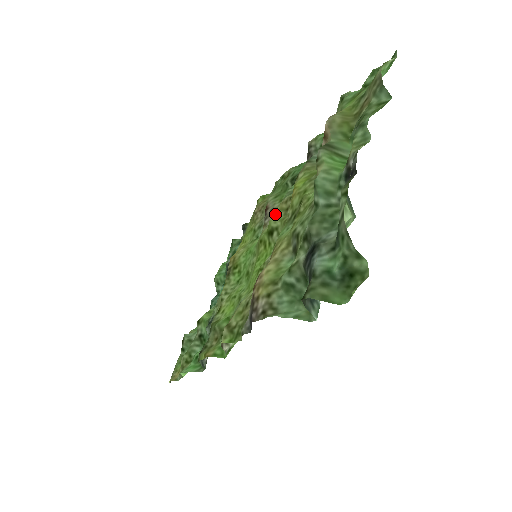
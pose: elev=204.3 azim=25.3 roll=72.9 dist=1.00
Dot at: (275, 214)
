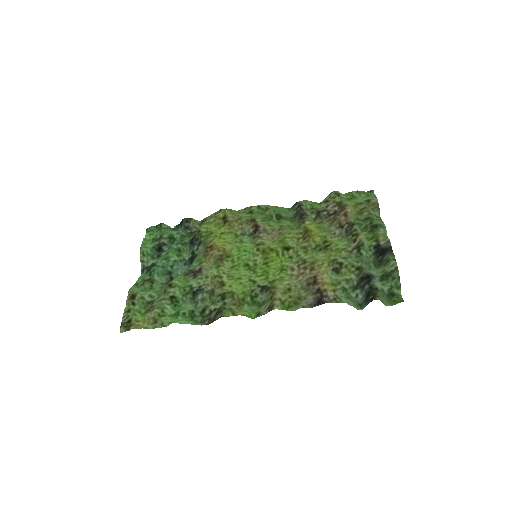
Dot at: (291, 238)
